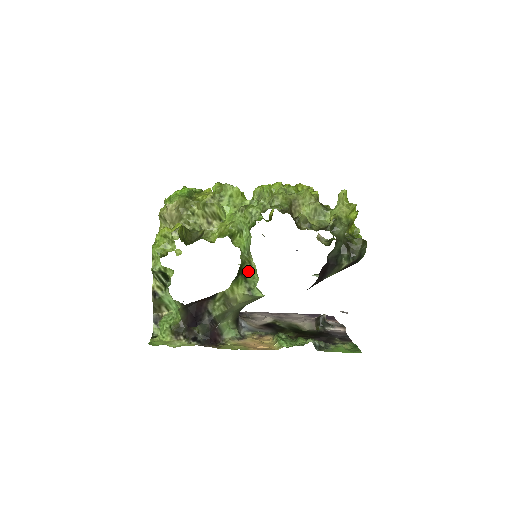
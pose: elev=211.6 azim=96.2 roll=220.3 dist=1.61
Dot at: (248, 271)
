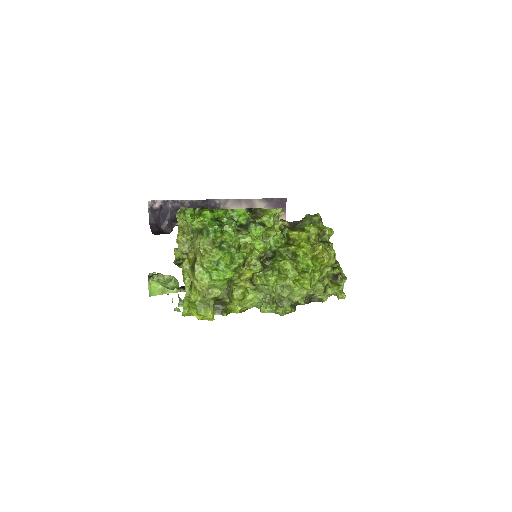
Dot at: occluded
